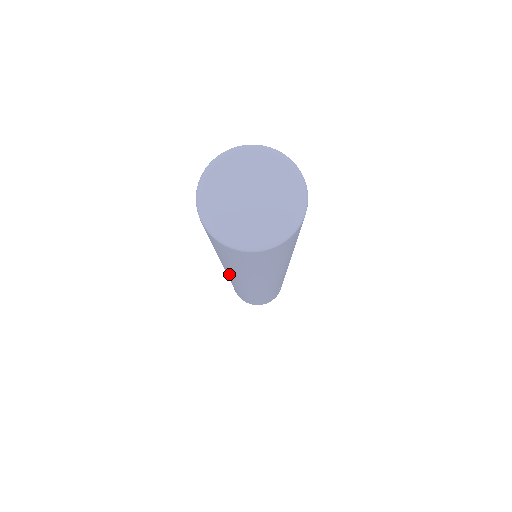
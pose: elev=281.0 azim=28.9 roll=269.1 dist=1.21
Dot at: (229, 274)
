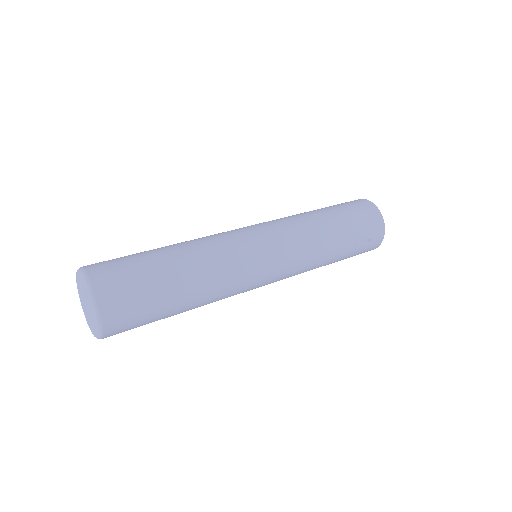
Dot at: occluded
